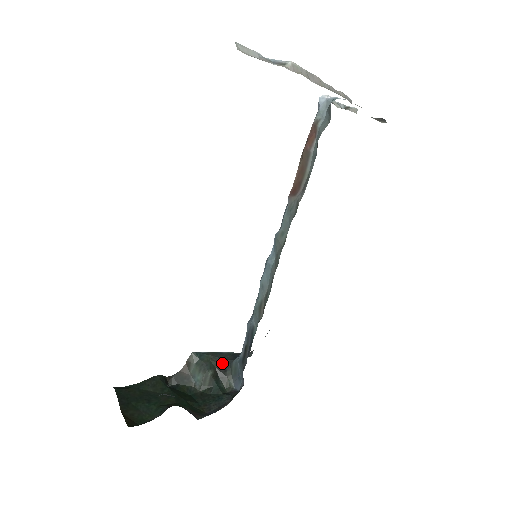
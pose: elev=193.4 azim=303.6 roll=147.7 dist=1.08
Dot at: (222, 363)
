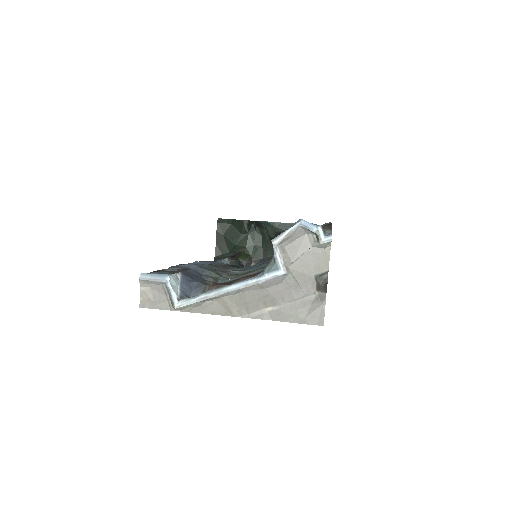
Dot at: occluded
